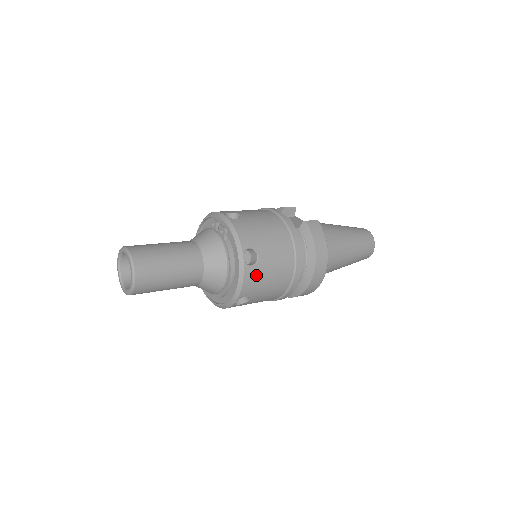
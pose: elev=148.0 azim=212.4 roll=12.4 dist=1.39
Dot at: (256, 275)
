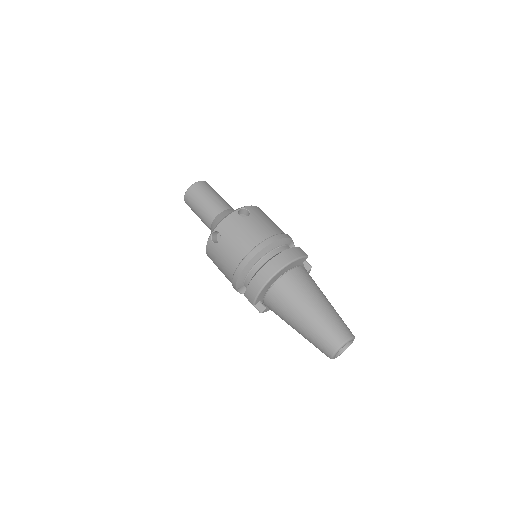
Dot at: (236, 222)
